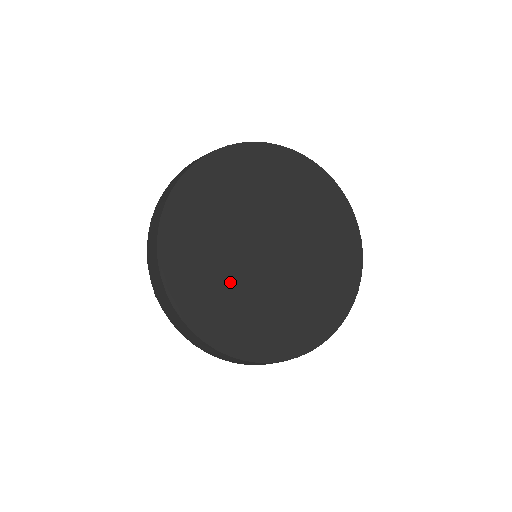
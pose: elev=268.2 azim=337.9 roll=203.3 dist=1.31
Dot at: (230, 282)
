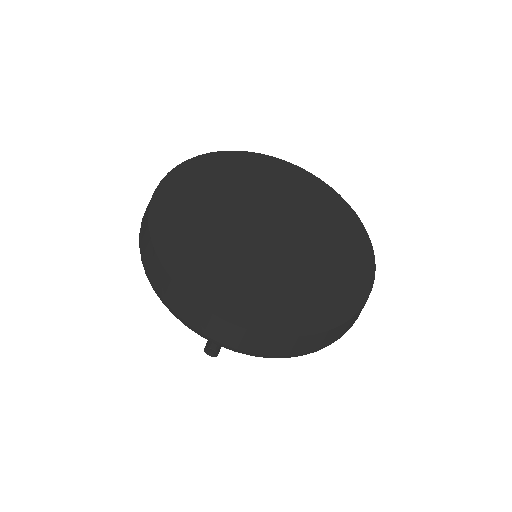
Dot at: (214, 217)
